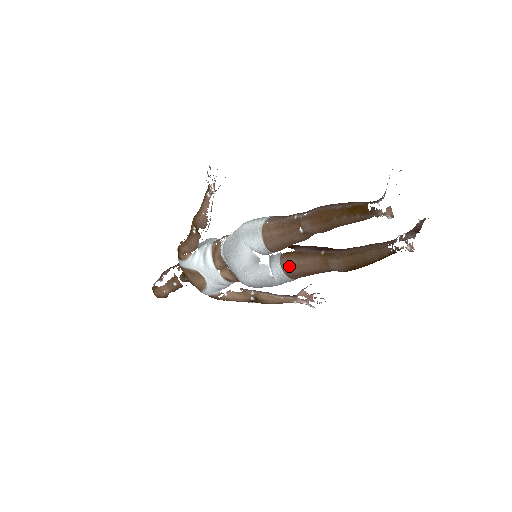
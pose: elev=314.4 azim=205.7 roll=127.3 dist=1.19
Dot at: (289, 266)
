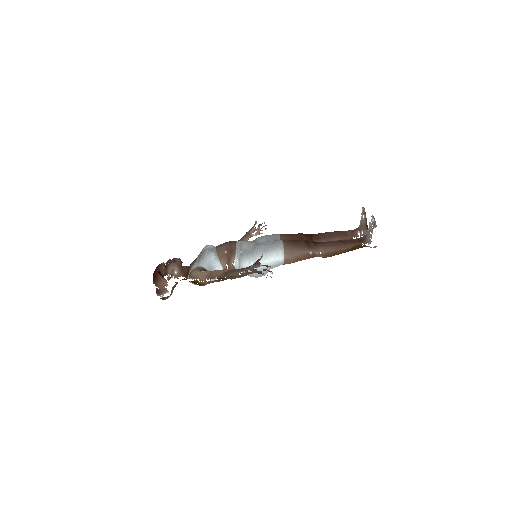
Dot at: occluded
